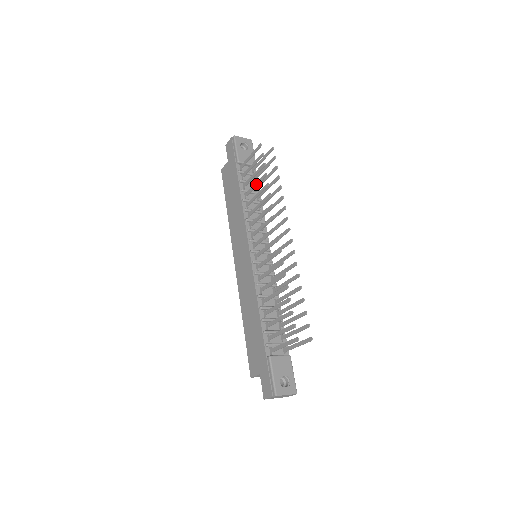
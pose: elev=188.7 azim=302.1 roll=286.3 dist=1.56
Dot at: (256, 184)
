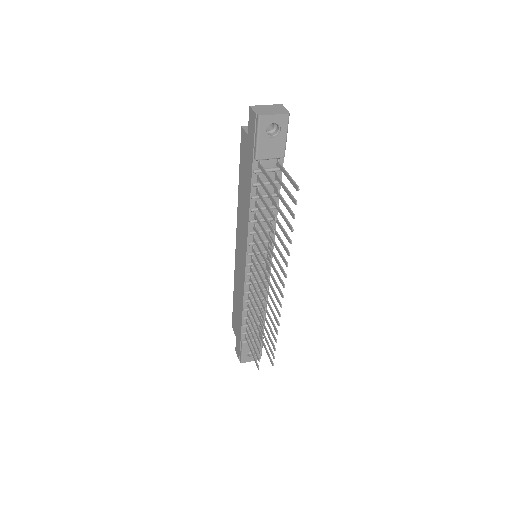
Dot at: (265, 219)
